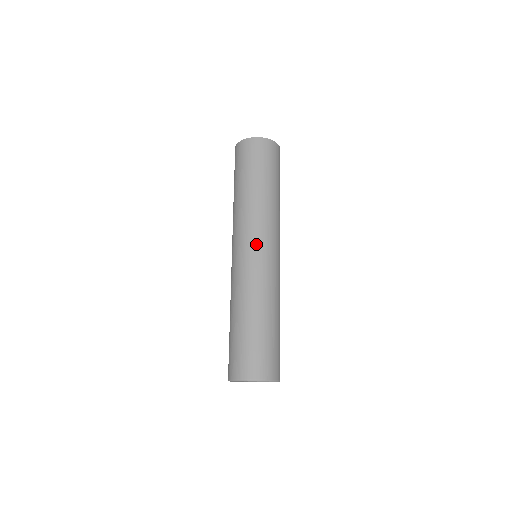
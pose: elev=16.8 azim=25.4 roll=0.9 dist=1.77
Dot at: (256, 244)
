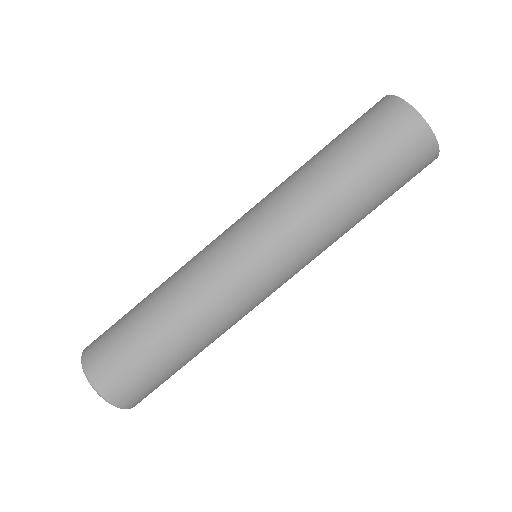
Dot at: (263, 256)
